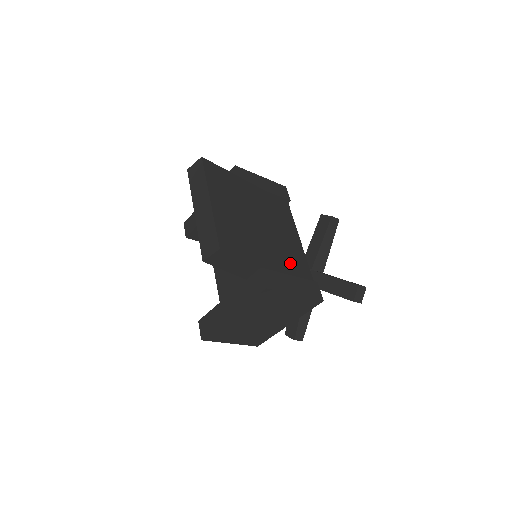
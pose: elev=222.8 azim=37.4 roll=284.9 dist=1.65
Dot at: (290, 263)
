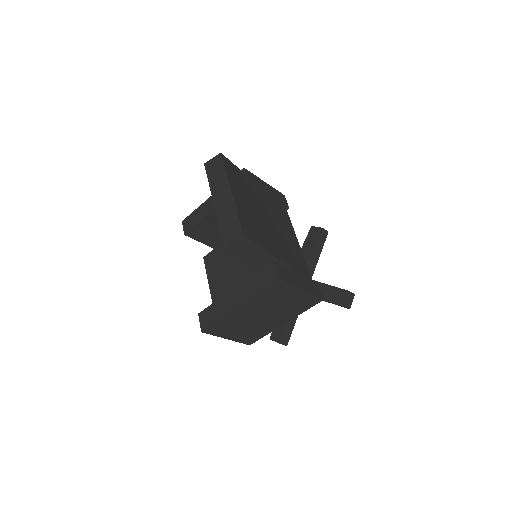
Dot at: (295, 262)
